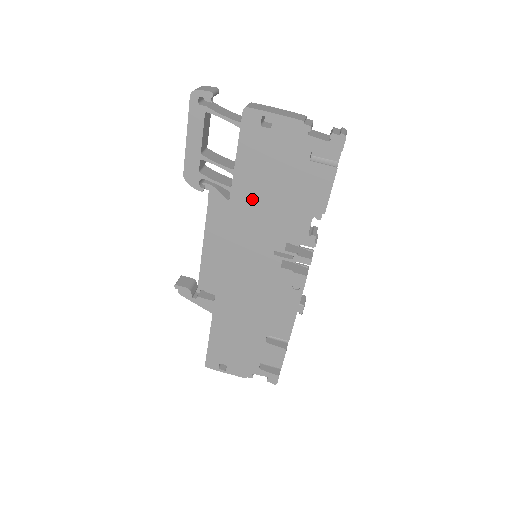
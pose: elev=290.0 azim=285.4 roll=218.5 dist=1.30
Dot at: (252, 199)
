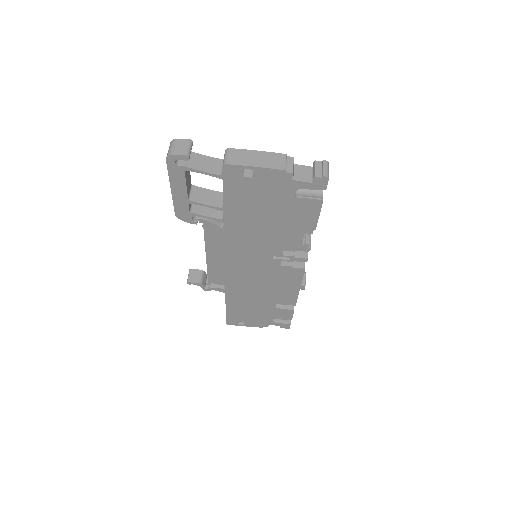
Dot at: (245, 226)
